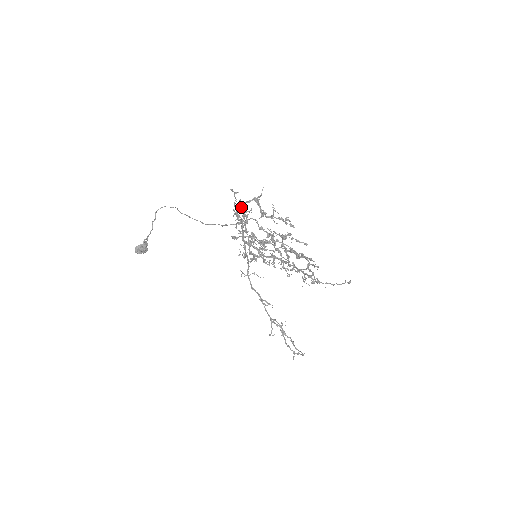
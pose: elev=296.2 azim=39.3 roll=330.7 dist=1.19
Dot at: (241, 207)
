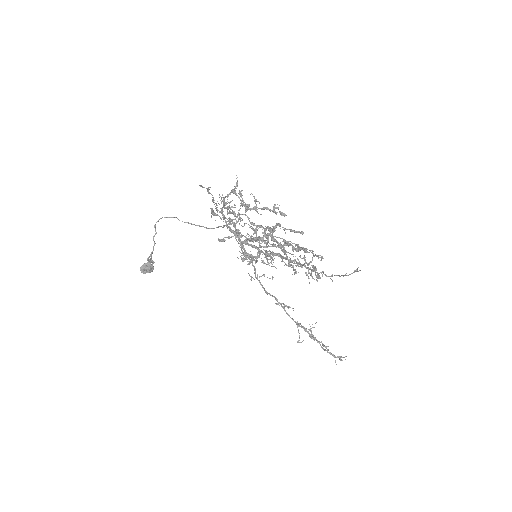
Dot at: (223, 203)
